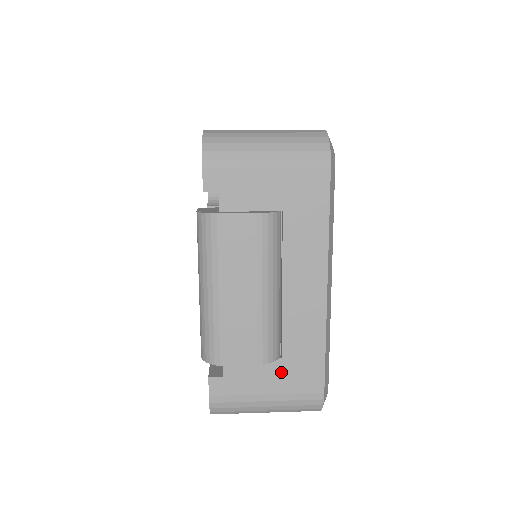
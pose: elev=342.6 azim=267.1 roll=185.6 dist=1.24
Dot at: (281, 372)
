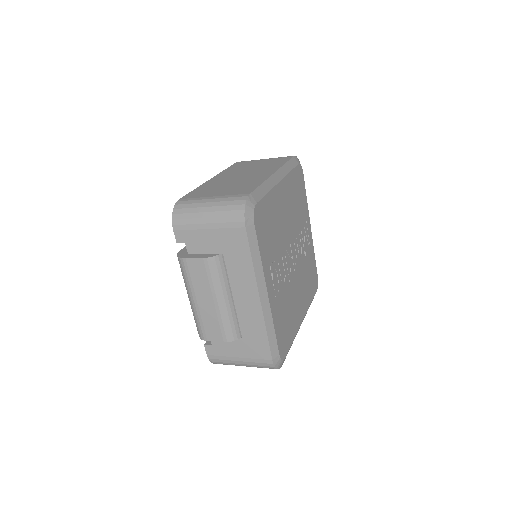
Dot at: (244, 346)
